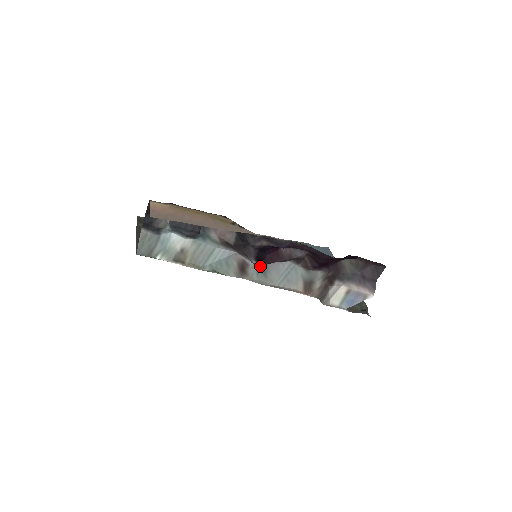
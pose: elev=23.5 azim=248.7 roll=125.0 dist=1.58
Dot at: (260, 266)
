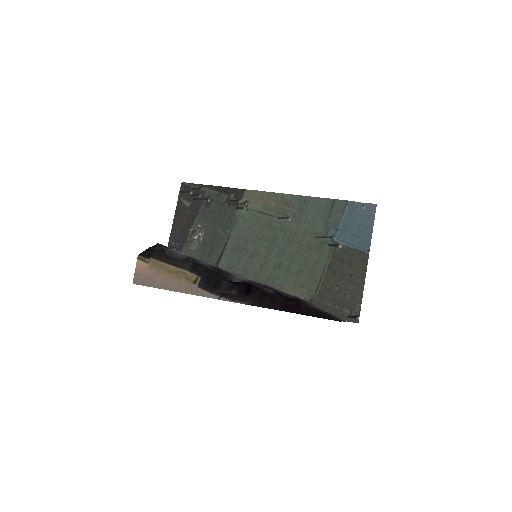
Dot at: occluded
